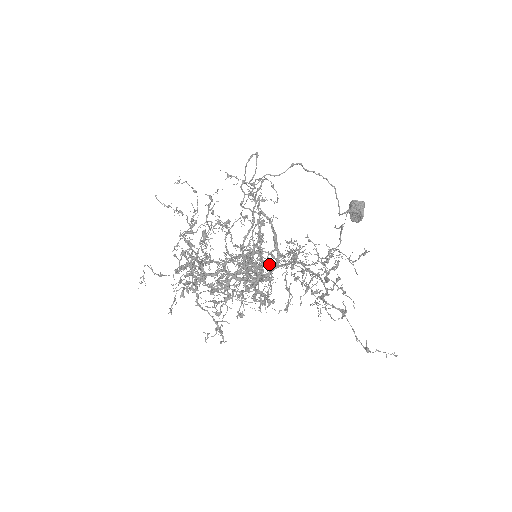
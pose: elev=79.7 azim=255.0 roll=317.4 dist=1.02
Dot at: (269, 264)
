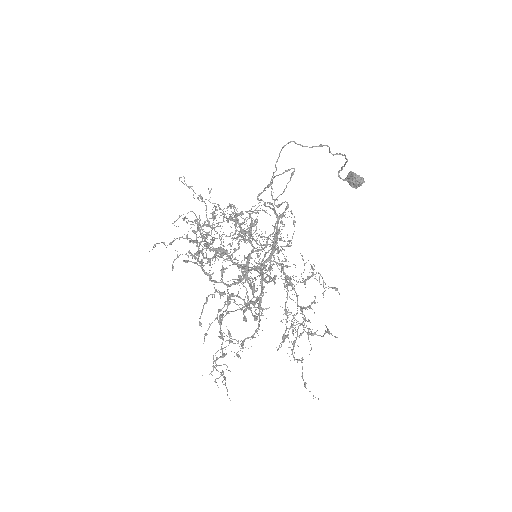
Dot at: occluded
